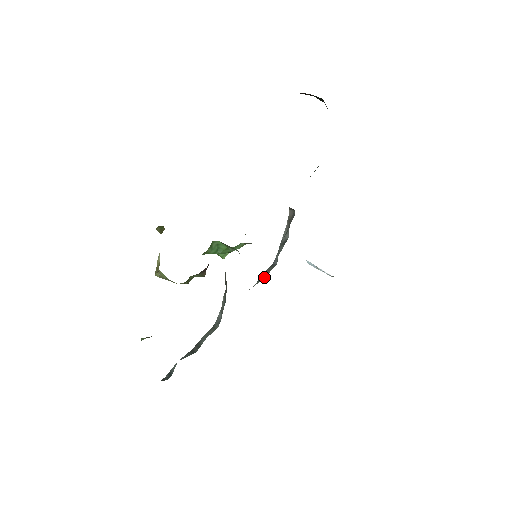
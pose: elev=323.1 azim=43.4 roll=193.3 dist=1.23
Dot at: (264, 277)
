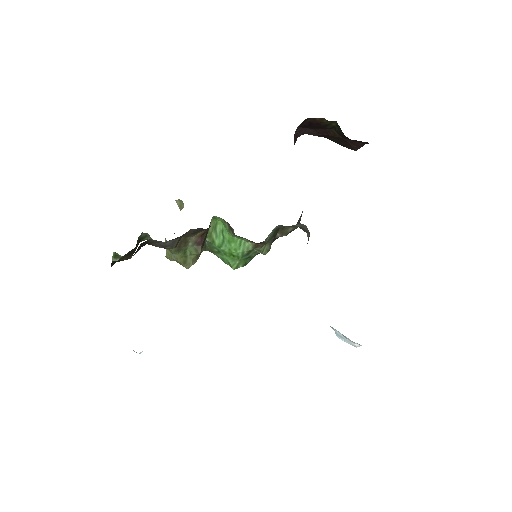
Dot at: occluded
